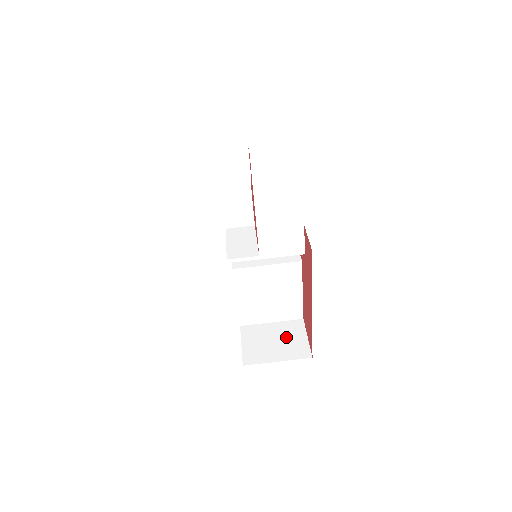
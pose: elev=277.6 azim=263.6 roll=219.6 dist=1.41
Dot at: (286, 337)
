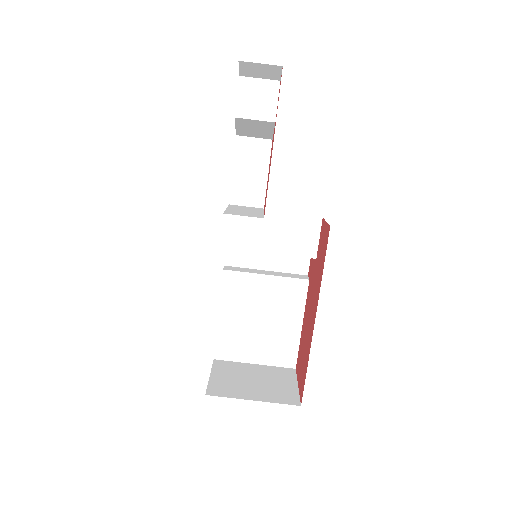
Dot at: (270, 380)
